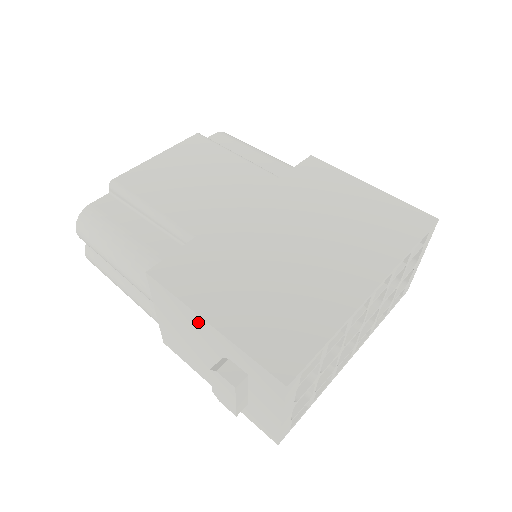
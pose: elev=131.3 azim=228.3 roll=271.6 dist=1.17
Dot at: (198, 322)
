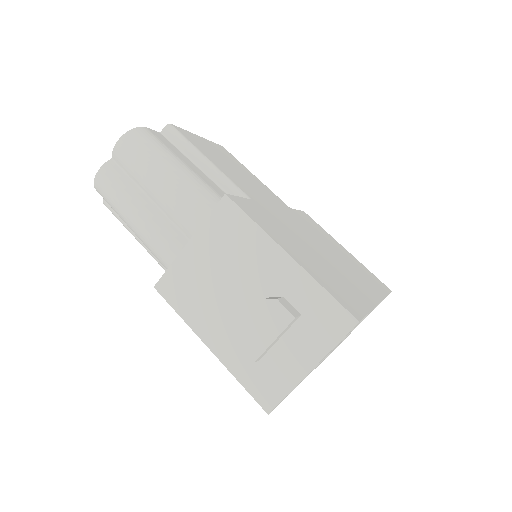
Dot at: (268, 253)
